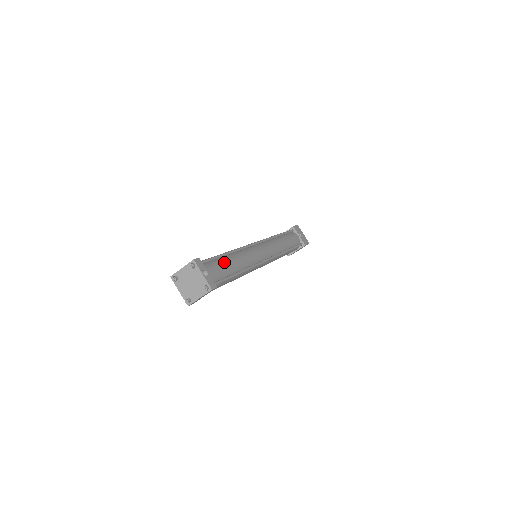
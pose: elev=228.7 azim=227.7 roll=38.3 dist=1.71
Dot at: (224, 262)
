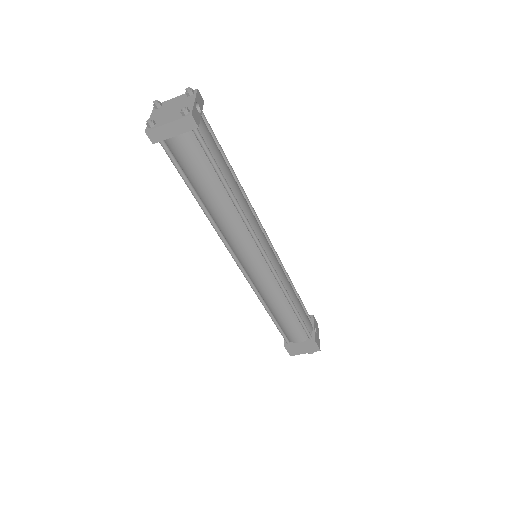
Dot at: occluded
